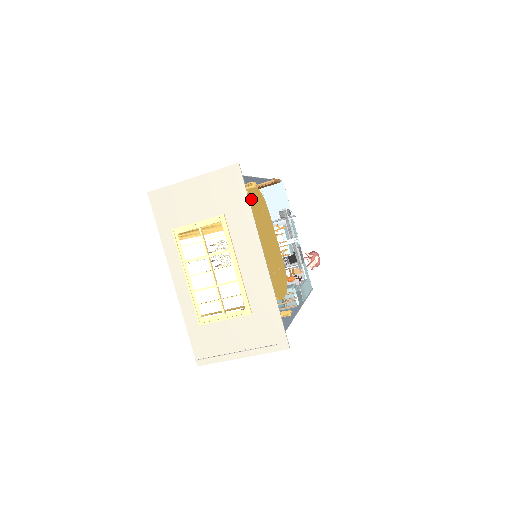
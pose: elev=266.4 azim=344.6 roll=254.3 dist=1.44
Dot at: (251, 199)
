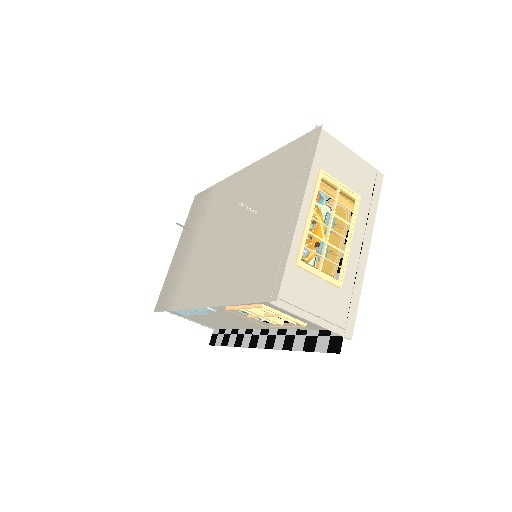
Dot at: (341, 206)
